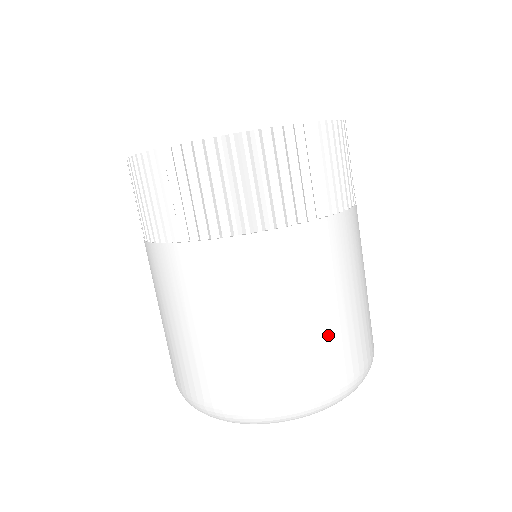
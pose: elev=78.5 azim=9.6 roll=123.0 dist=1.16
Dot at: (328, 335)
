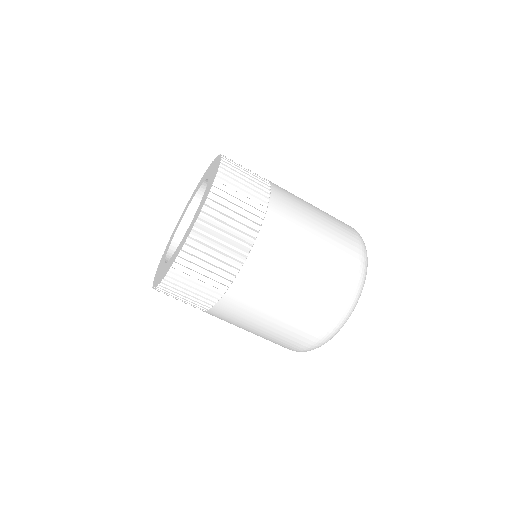
Dot at: (302, 308)
